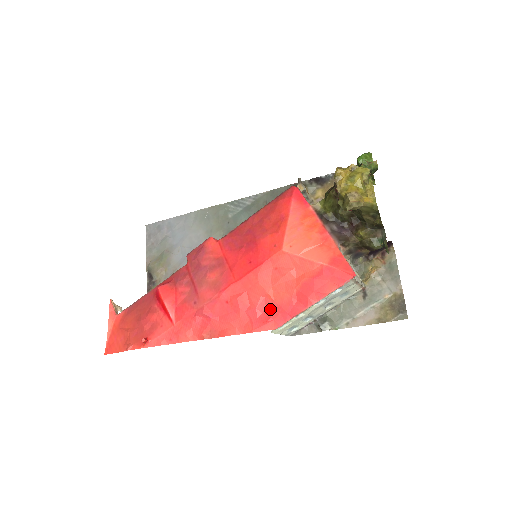
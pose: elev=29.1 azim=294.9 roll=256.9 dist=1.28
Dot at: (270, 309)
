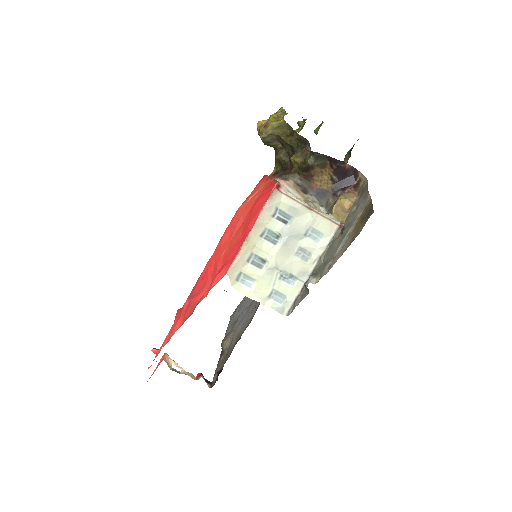
Dot at: (225, 260)
